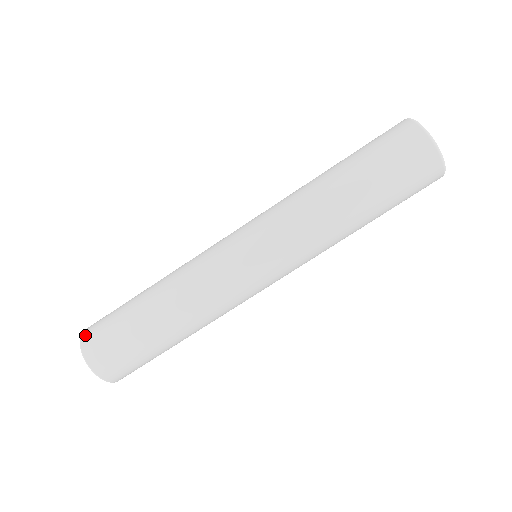
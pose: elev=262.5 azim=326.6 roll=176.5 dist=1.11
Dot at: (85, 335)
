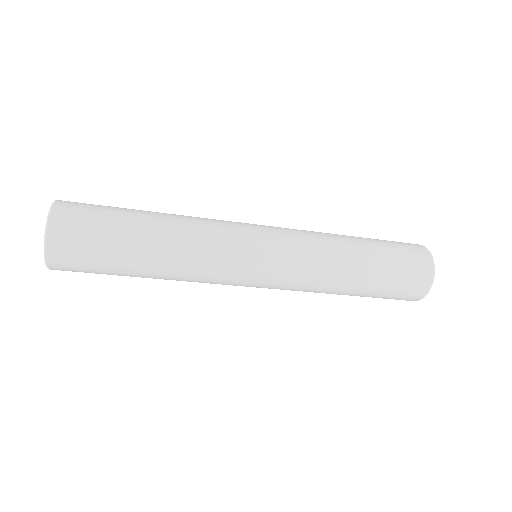
Dot at: (58, 216)
